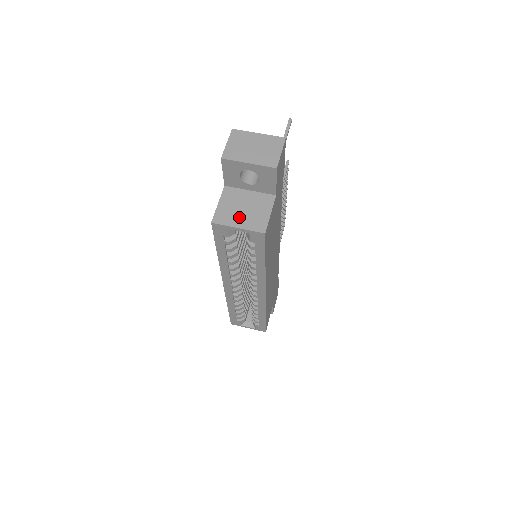
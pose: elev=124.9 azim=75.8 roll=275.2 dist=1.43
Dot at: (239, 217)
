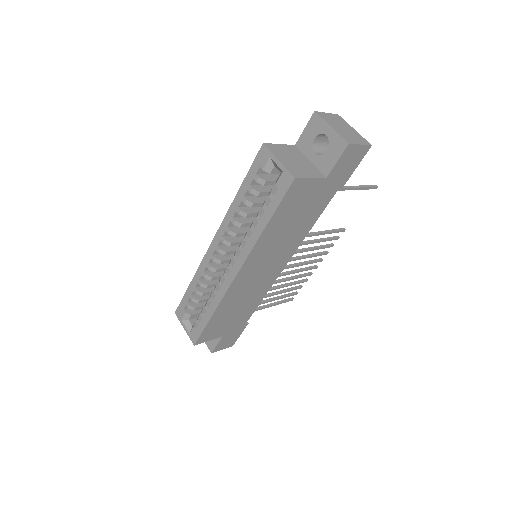
Dot at: (286, 159)
